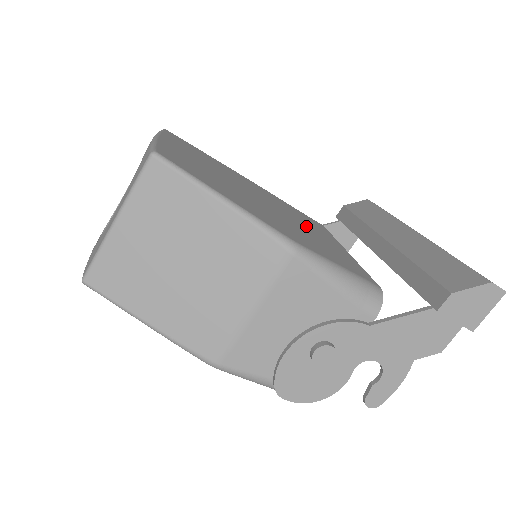
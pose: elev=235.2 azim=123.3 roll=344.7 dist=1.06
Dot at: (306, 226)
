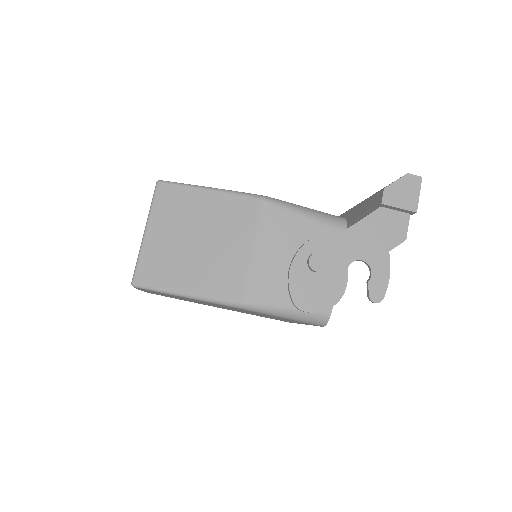
Dot at: occluded
